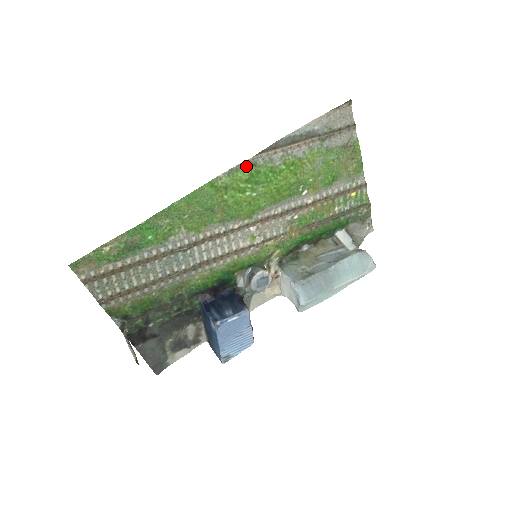
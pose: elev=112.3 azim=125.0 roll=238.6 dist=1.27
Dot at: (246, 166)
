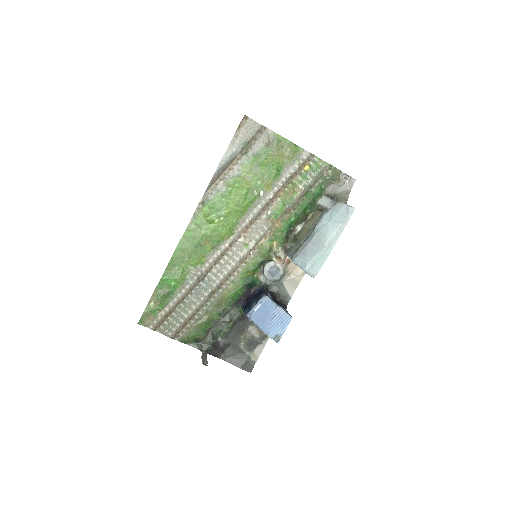
Dot at: (203, 205)
